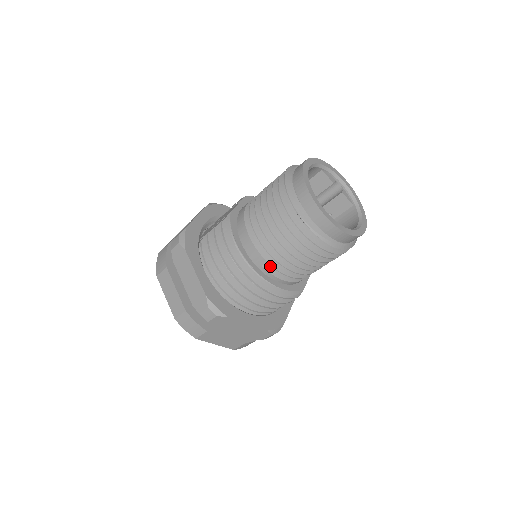
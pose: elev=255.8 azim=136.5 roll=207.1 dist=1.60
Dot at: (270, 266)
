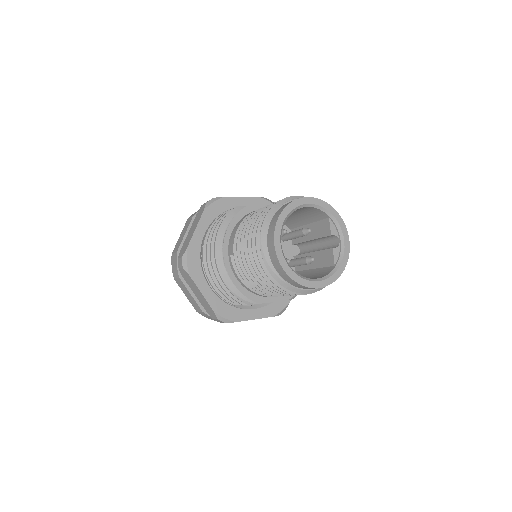
Dot at: occluded
